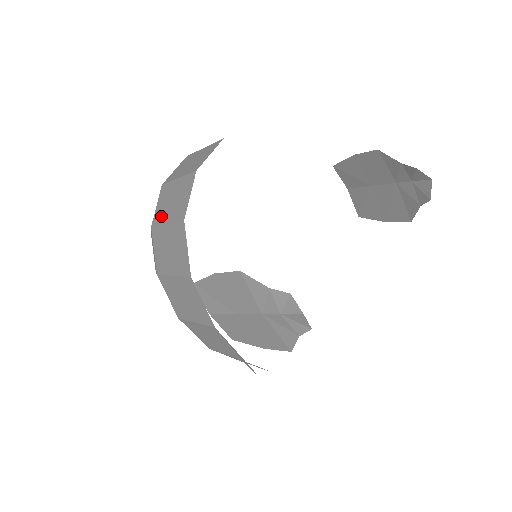
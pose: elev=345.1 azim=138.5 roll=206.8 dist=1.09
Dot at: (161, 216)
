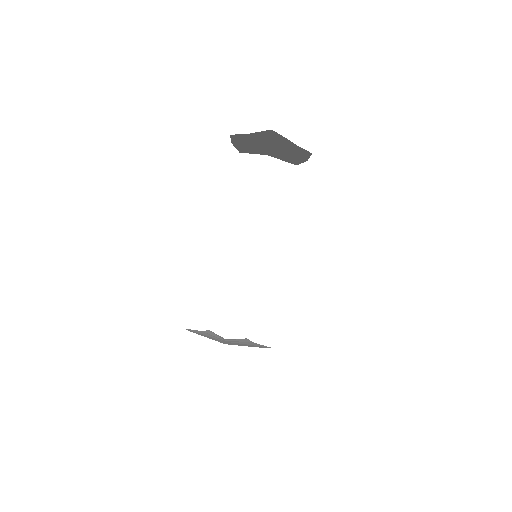
Dot at: occluded
